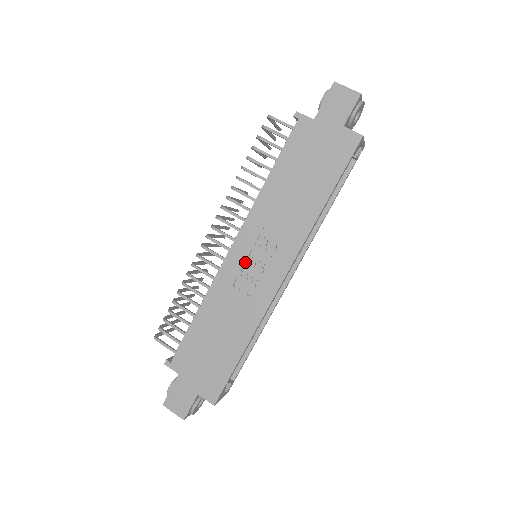
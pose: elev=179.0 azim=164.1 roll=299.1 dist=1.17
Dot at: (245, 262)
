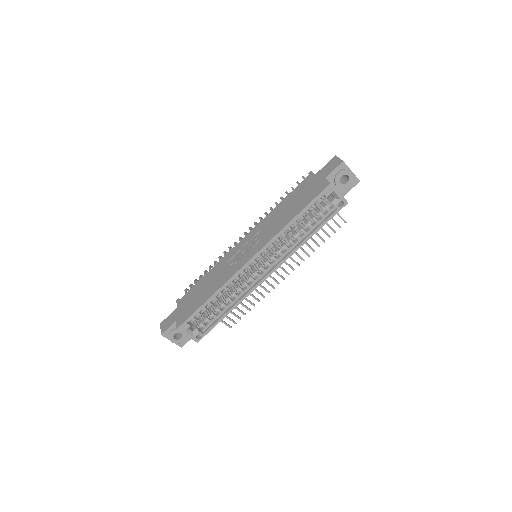
Dot at: (241, 249)
